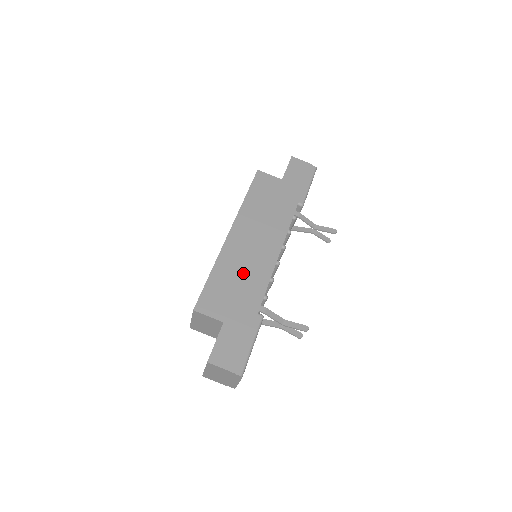
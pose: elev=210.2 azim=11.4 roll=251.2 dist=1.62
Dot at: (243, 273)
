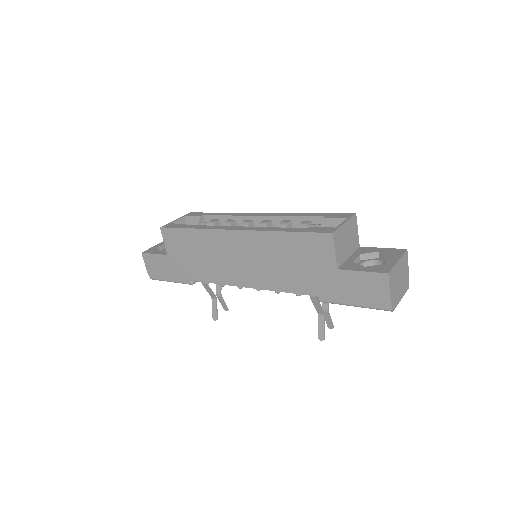
Dot at: (208, 258)
